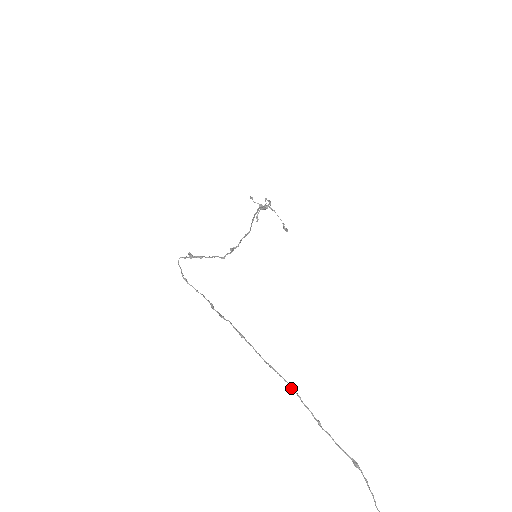
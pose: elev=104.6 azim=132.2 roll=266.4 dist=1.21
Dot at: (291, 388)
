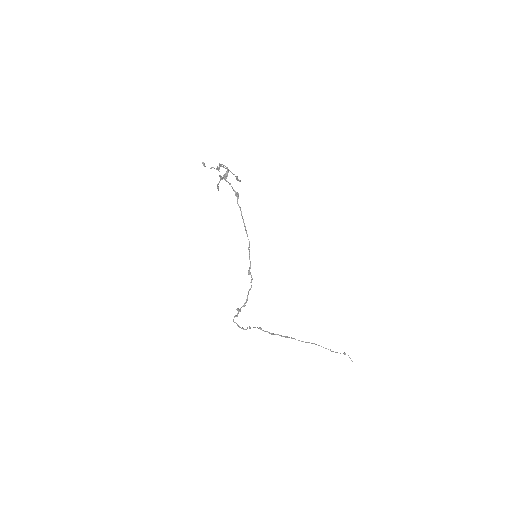
Dot at: occluded
